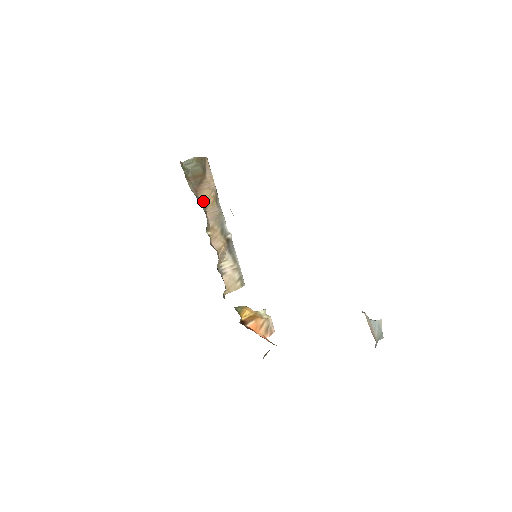
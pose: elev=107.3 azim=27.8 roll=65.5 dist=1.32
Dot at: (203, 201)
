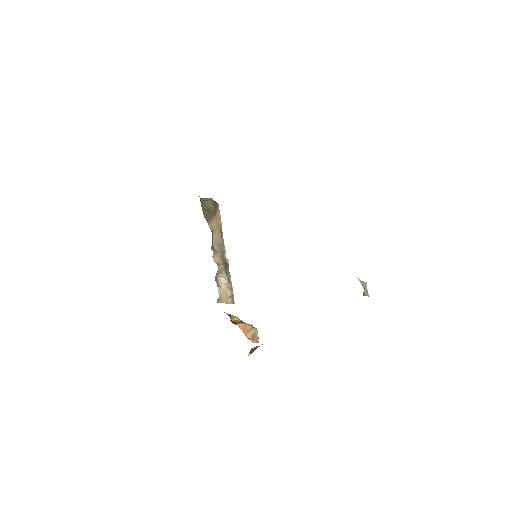
Dot at: (211, 229)
